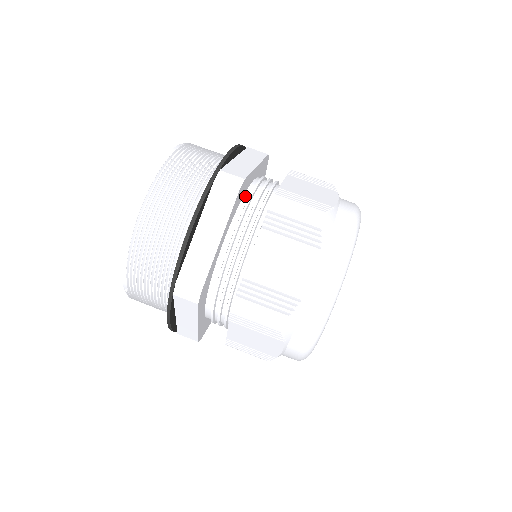
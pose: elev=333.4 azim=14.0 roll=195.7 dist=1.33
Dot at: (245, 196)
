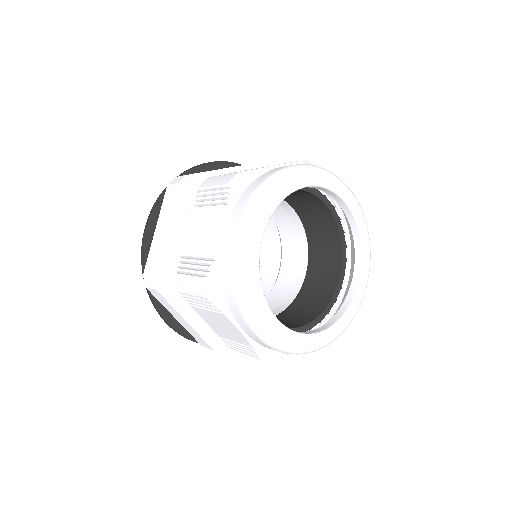
Dot at: occluded
